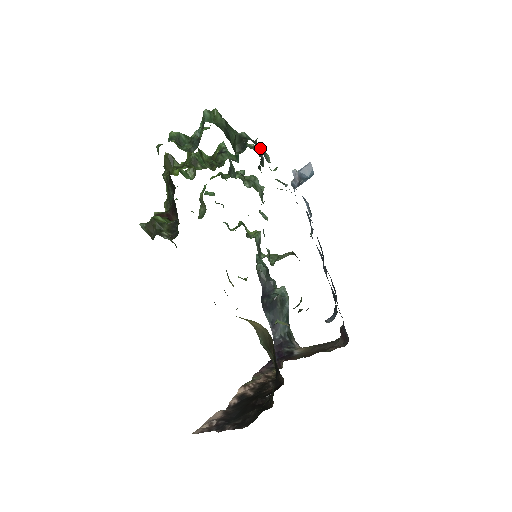
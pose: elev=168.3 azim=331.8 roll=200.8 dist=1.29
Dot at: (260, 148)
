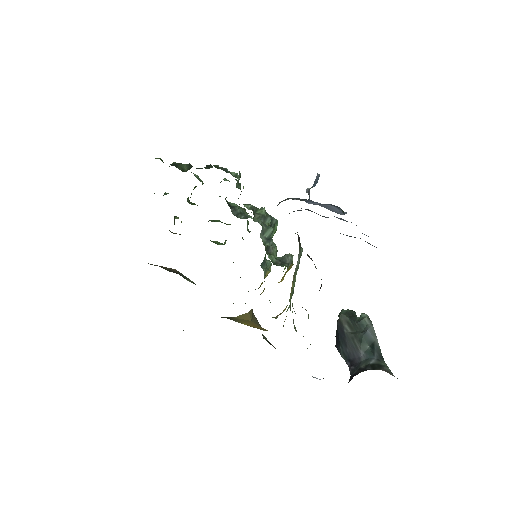
Dot at: (214, 166)
